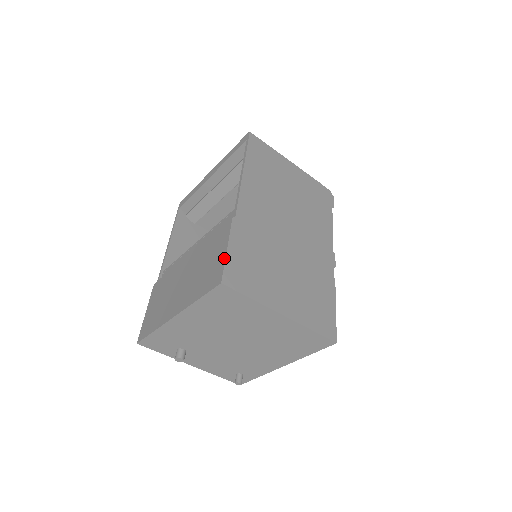
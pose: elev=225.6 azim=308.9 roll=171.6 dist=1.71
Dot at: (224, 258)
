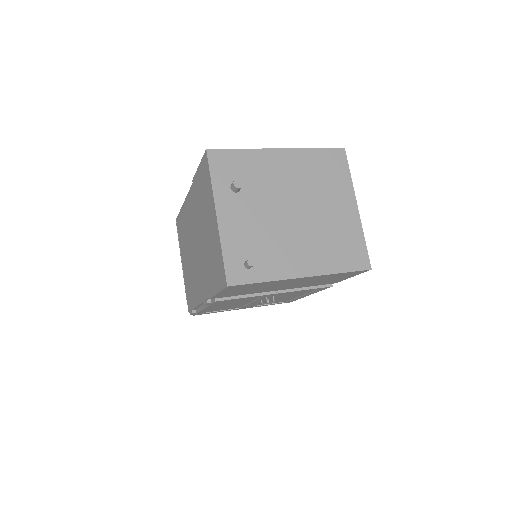
Dot at: occluded
